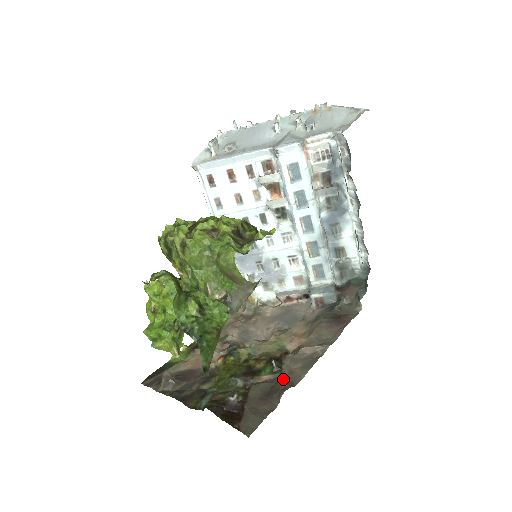
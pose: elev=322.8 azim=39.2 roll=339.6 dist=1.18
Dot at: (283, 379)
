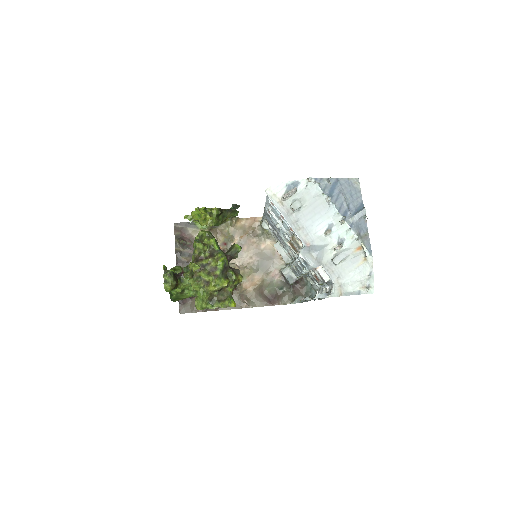
Dot at: occluded
